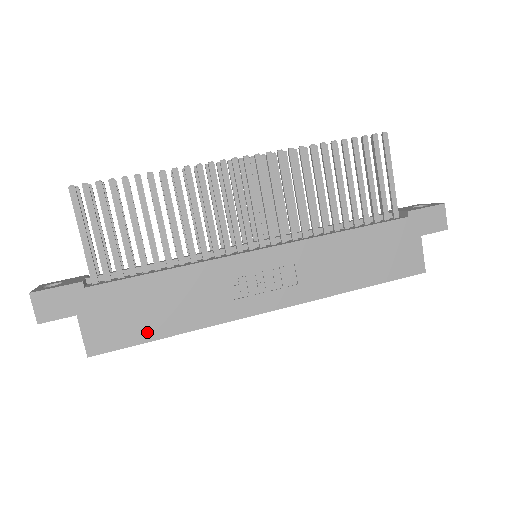
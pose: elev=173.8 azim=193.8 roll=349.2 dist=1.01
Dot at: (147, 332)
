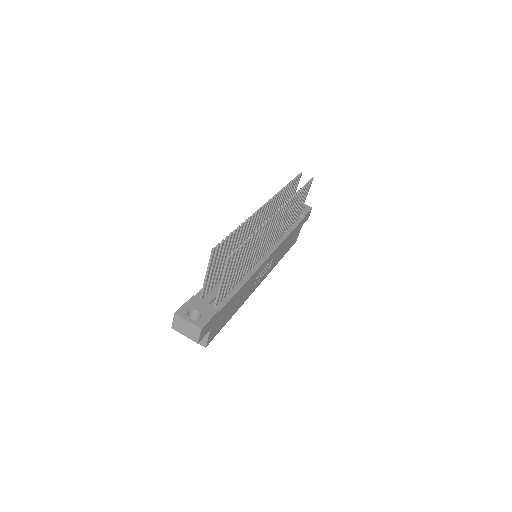
Dot at: (226, 321)
